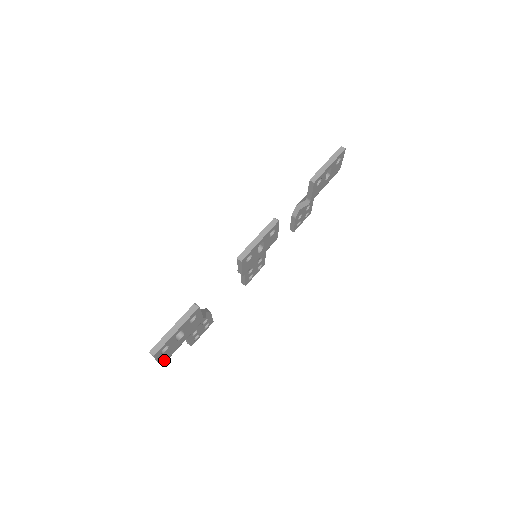
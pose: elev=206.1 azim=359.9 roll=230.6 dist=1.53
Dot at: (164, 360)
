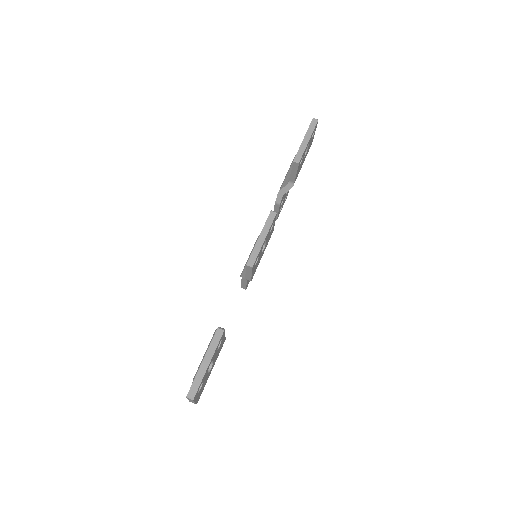
Dot at: (198, 398)
